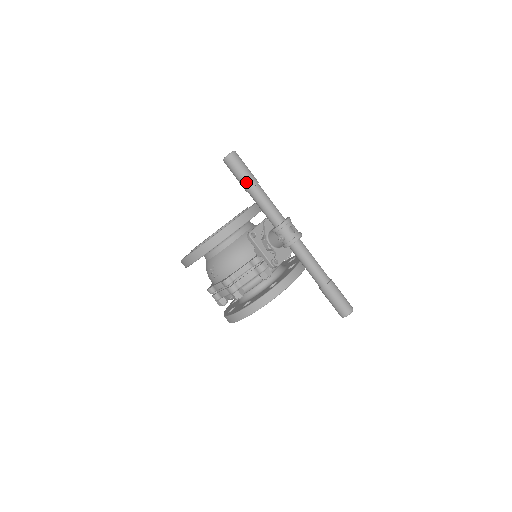
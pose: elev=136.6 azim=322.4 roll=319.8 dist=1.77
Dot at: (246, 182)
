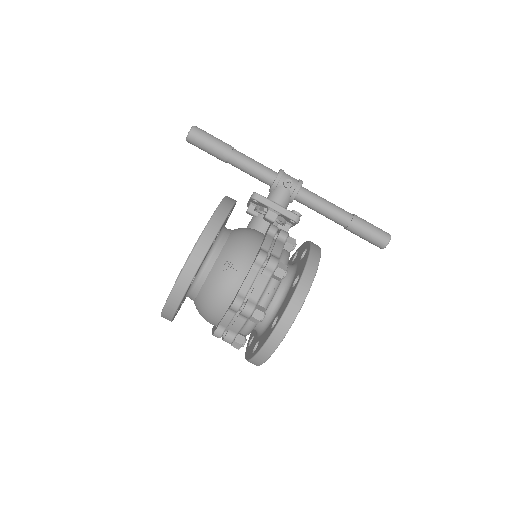
Dot at: (224, 144)
